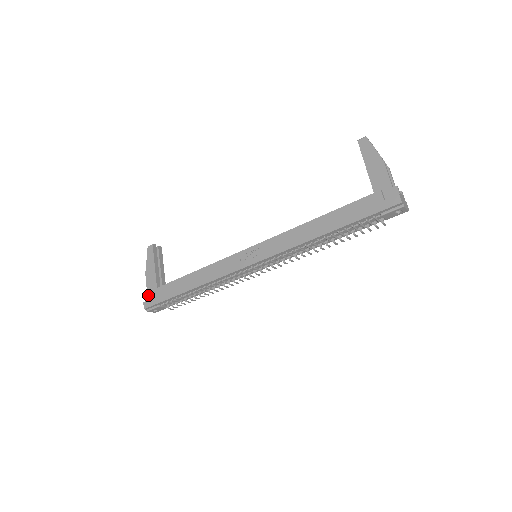
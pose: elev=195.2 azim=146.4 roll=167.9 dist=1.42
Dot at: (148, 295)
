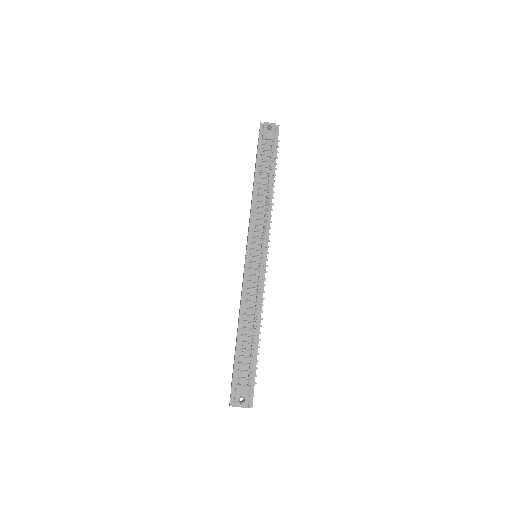
Dot at: occluded
